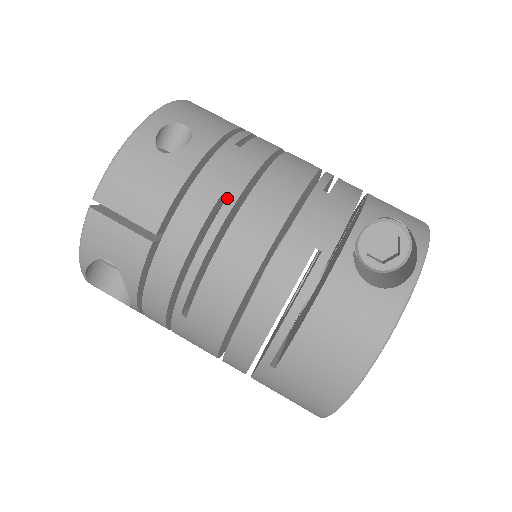
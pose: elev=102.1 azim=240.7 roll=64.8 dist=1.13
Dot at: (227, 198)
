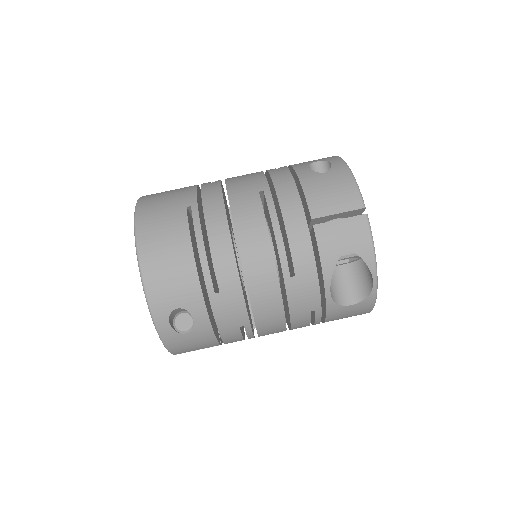
Dot at: (244, 325)
